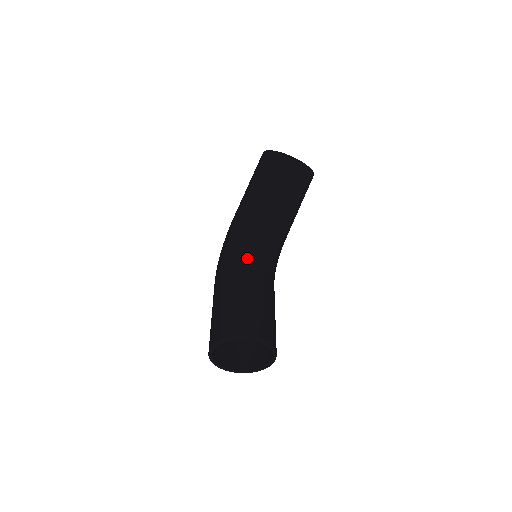
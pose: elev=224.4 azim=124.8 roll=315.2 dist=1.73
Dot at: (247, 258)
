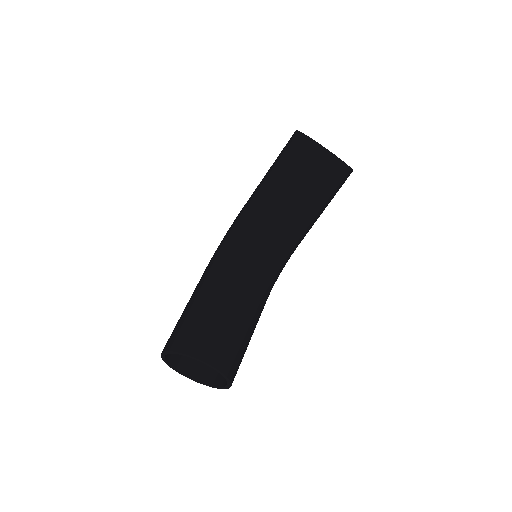
Dot at: (237, 259)
